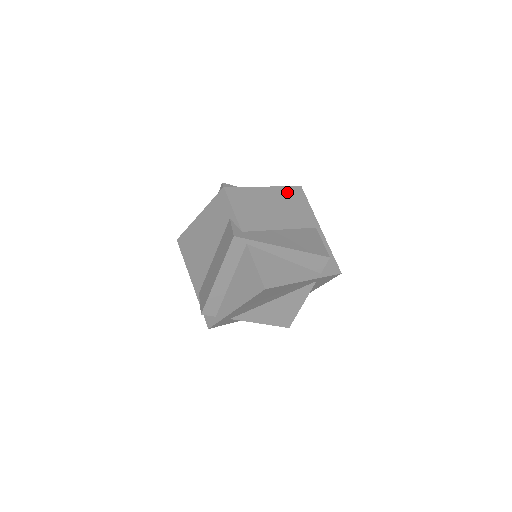
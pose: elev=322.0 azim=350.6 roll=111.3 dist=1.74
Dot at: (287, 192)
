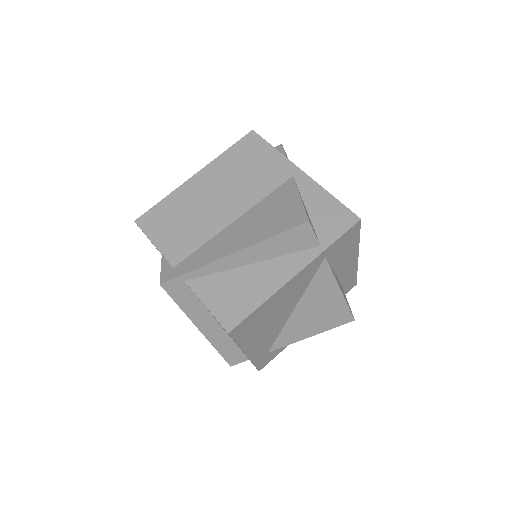
Dot at: (231, 156)
